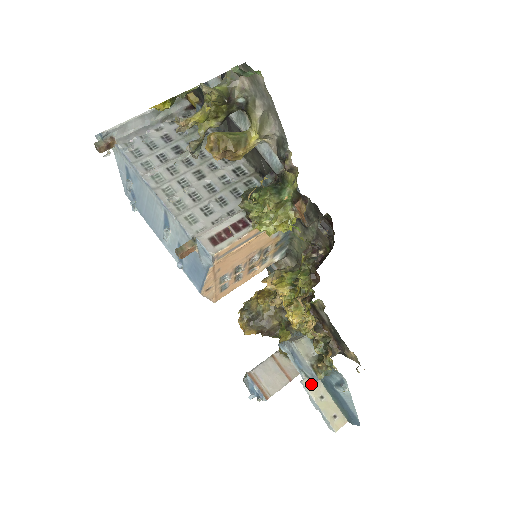
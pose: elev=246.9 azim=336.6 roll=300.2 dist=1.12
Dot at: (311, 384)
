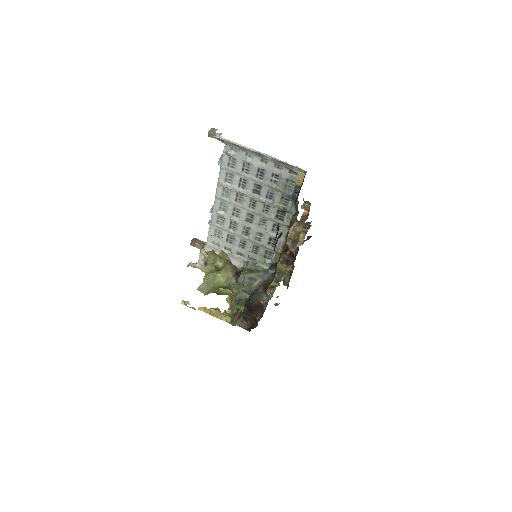
Dot at: occluded
